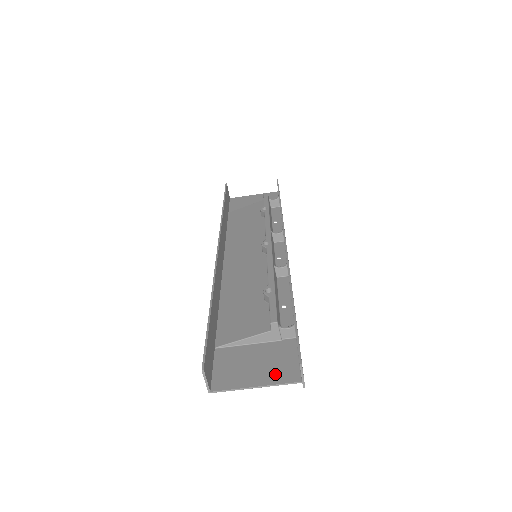
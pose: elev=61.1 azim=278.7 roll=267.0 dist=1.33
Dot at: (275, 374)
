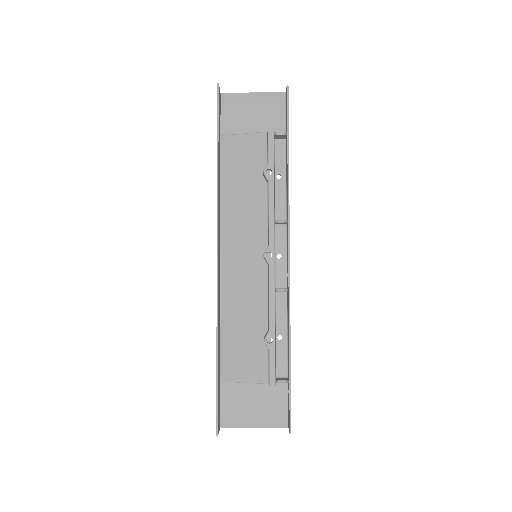
Dot at: (269, 418)
